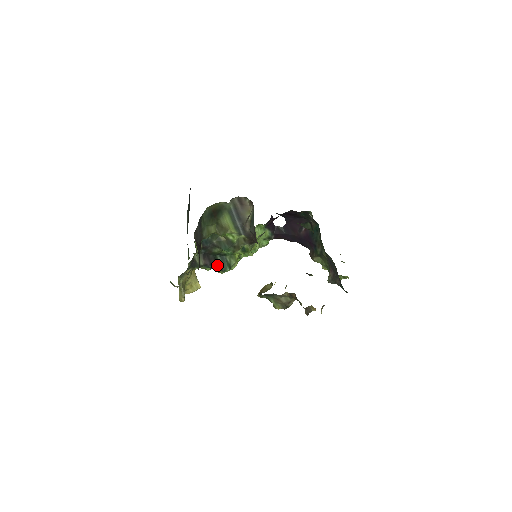
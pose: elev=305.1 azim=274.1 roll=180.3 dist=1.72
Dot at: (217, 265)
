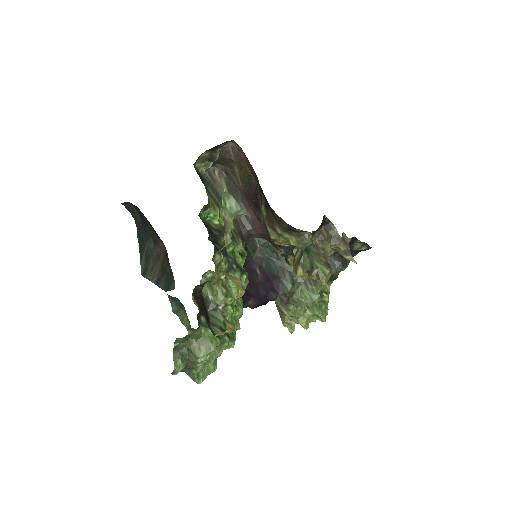
Dot at: (234, 265)
